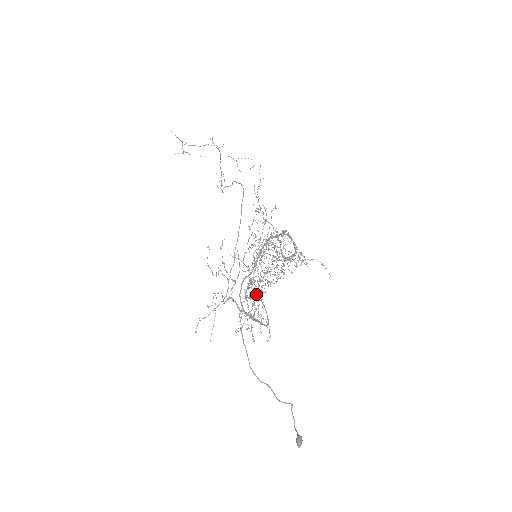
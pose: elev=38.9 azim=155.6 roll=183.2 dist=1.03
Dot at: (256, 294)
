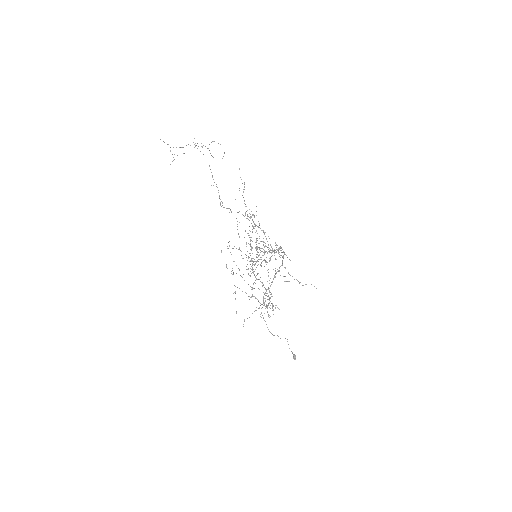
Dot at: (253, 272)
